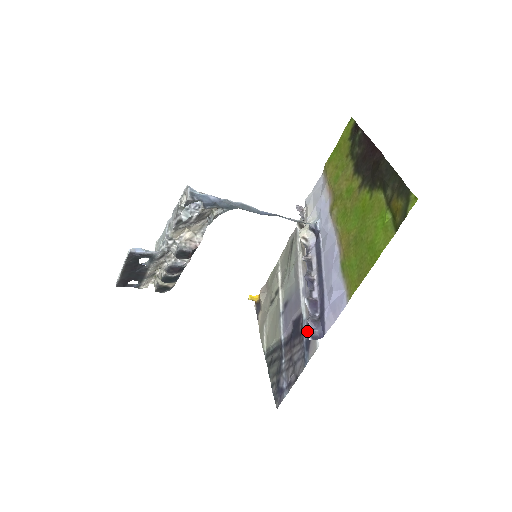
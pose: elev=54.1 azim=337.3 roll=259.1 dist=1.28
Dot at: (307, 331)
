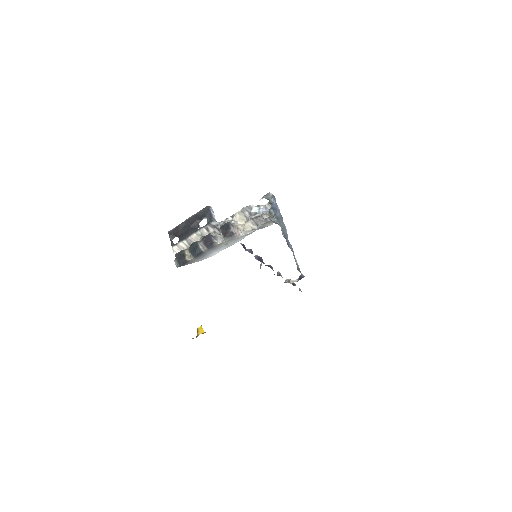
Dot at: occluded
